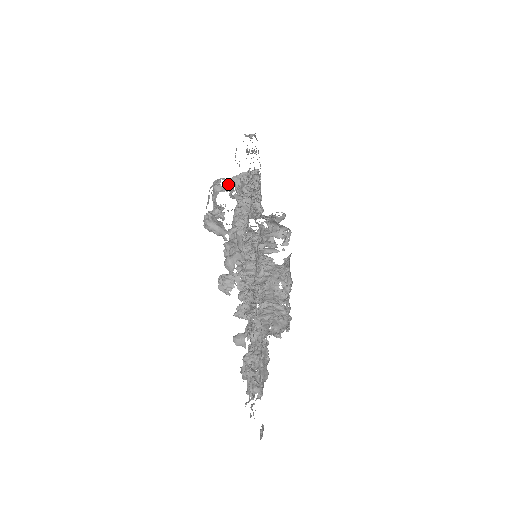
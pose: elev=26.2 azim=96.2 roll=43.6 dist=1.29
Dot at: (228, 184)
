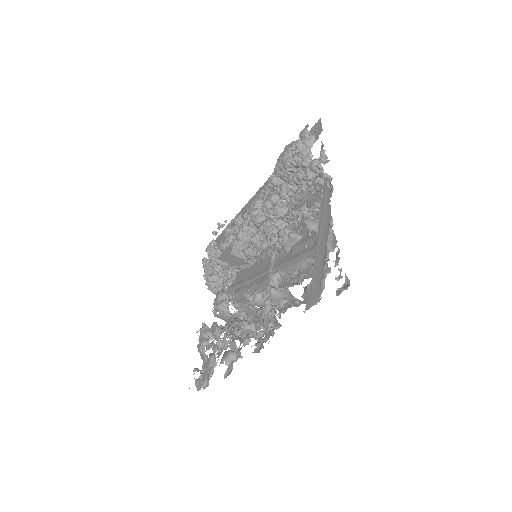
Dot at: occluded
